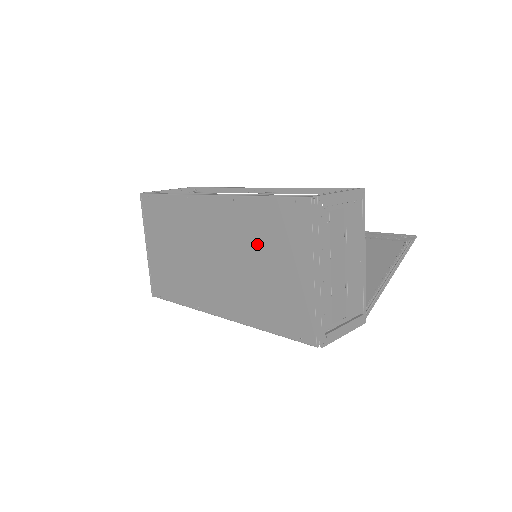
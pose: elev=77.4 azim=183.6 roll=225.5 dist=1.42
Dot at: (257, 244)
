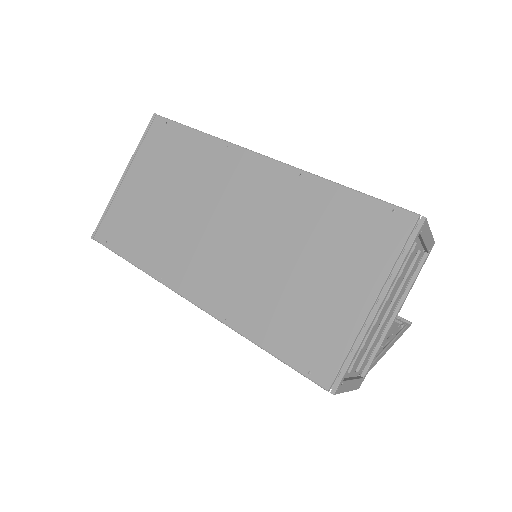
Dot at: (306, 237)
